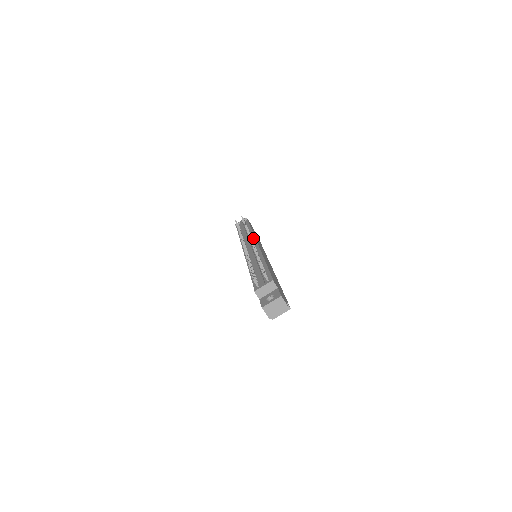
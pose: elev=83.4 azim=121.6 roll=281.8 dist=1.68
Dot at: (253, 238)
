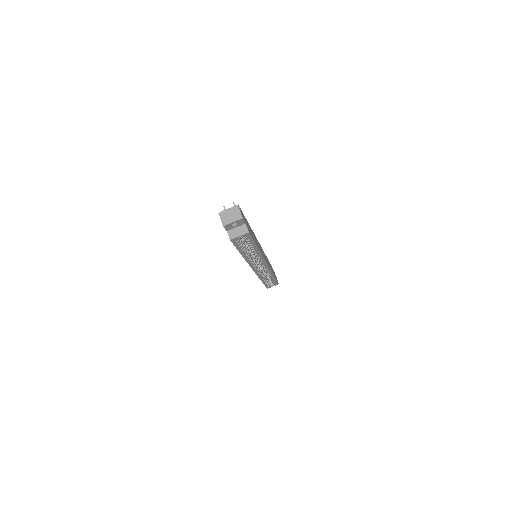
Dot at: occluded
